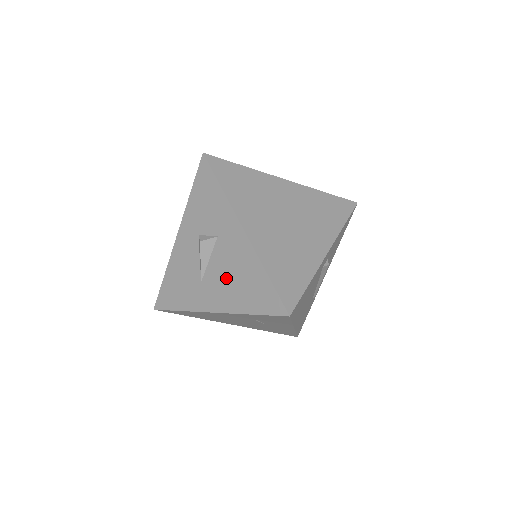
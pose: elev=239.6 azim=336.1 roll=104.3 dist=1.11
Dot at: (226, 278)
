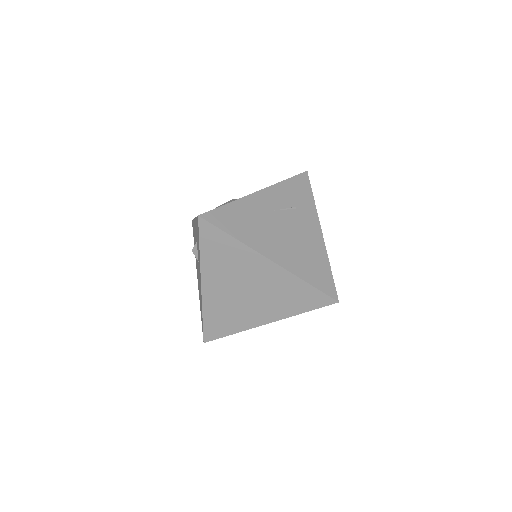
Dot at: occluded
